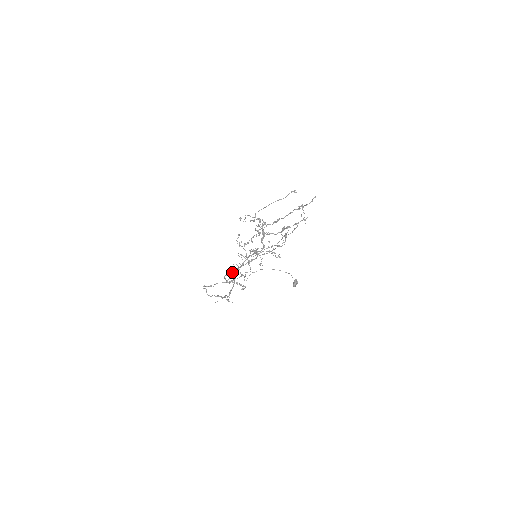
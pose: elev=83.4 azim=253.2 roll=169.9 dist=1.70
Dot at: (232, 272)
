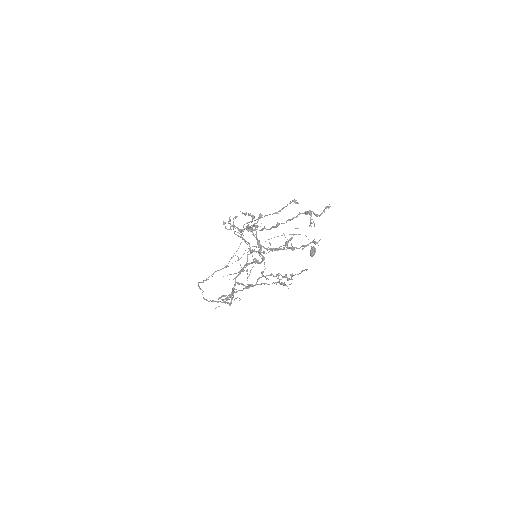
Dot at: (227, 296)
